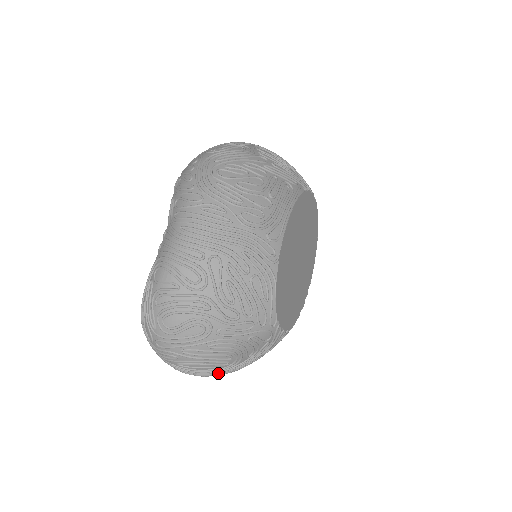
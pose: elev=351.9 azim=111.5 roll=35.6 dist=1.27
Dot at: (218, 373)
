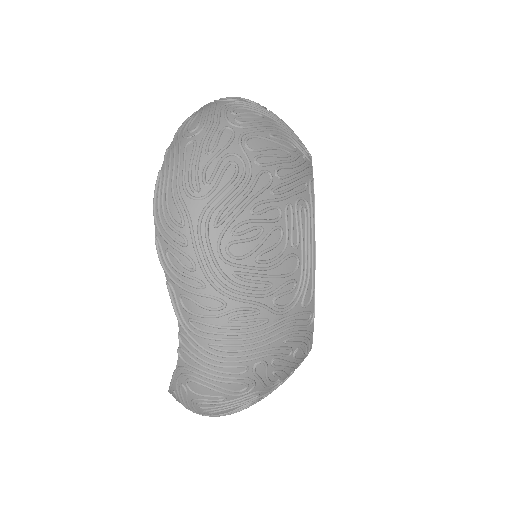
Dot at: occluded
